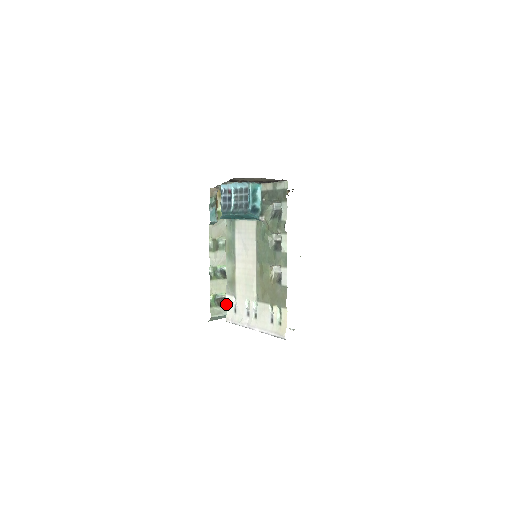
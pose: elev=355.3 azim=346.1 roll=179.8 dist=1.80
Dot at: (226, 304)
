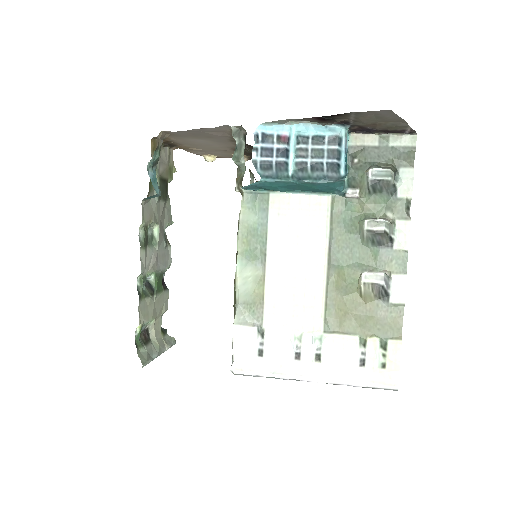
Dot at: (234, 343)
